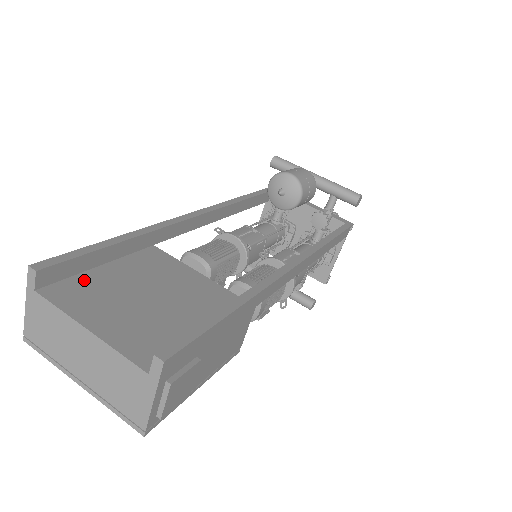
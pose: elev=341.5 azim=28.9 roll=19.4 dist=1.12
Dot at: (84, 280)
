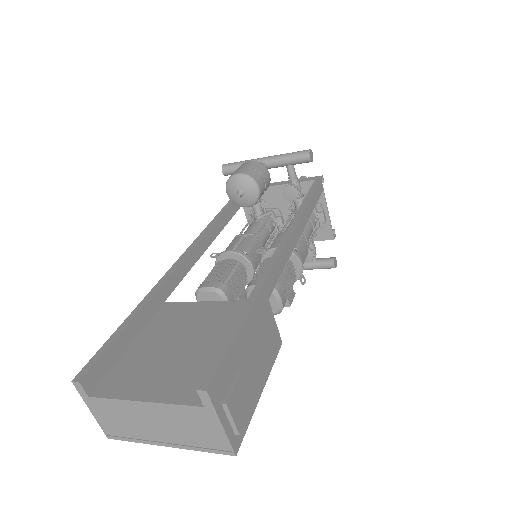
Dot at: (122, 365)
